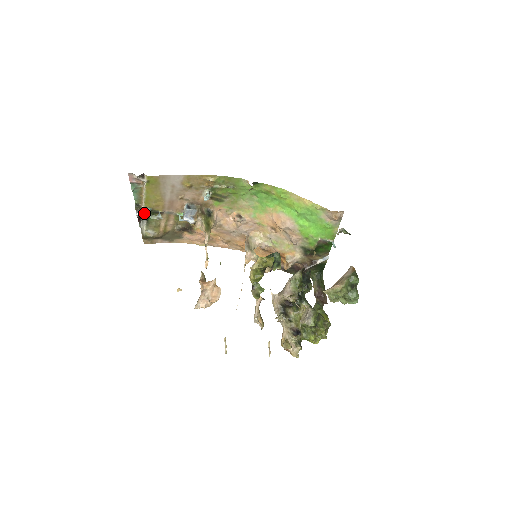
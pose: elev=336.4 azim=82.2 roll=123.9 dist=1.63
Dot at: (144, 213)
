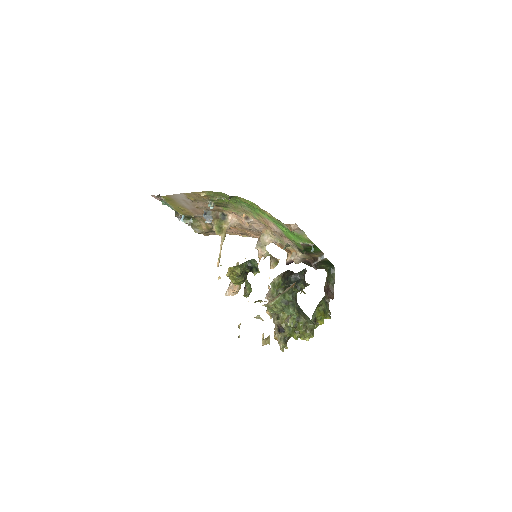
Dot at: occluded
